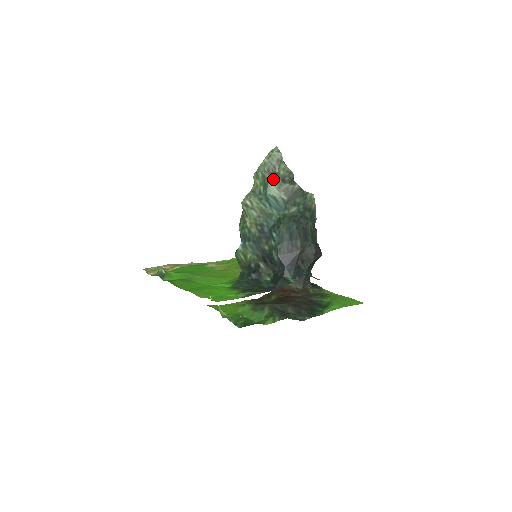
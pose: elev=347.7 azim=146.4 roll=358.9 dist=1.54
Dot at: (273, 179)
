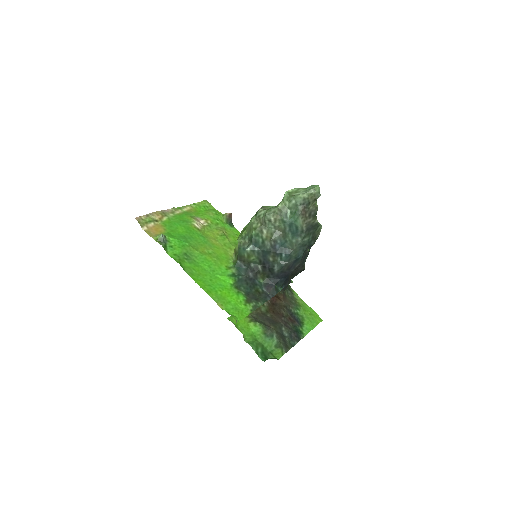
Dot at: (304, 213)
